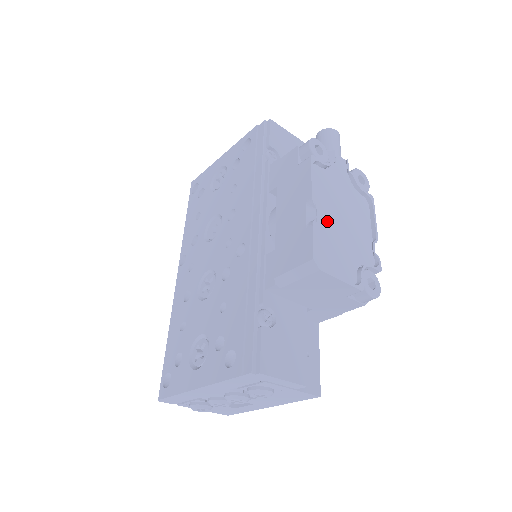
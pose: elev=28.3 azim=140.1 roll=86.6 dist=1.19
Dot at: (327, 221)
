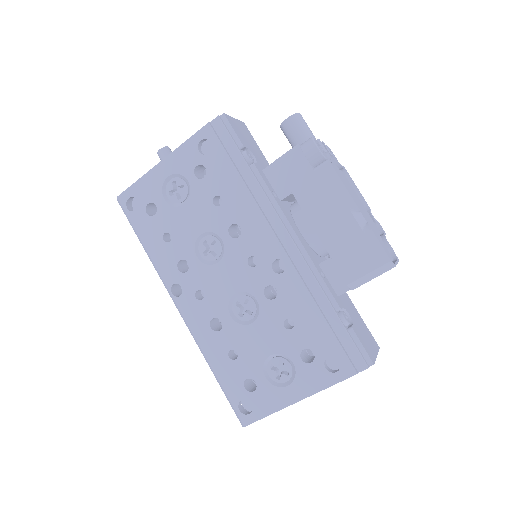
Dot at: occluded
